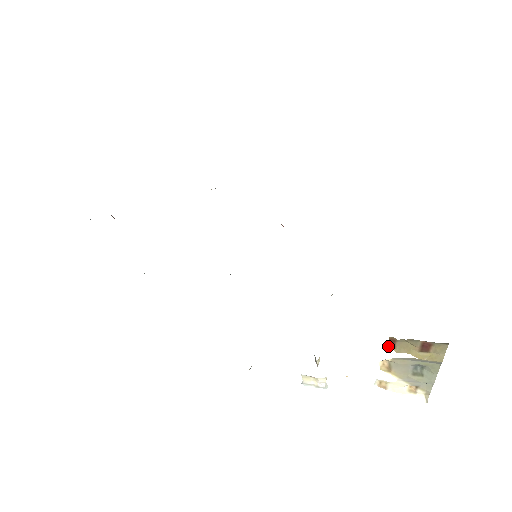
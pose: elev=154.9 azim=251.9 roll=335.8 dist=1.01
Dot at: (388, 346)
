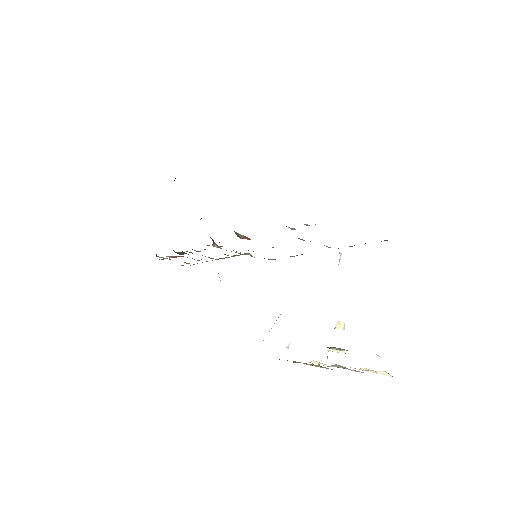
Dot at: occluded
